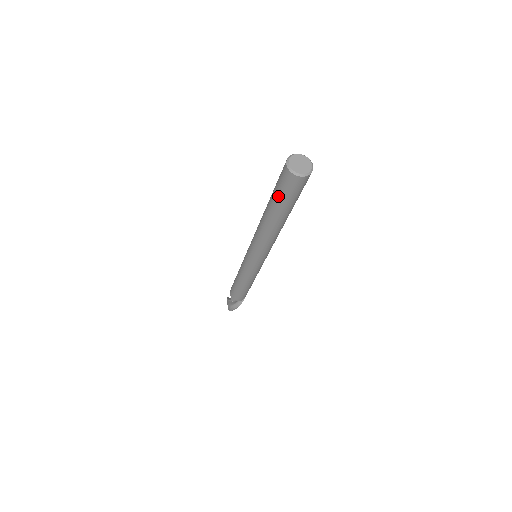
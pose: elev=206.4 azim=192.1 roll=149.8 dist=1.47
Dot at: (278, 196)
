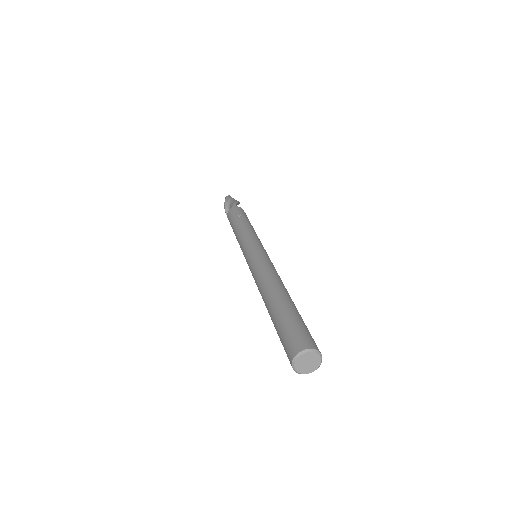
Dot at: occluded
